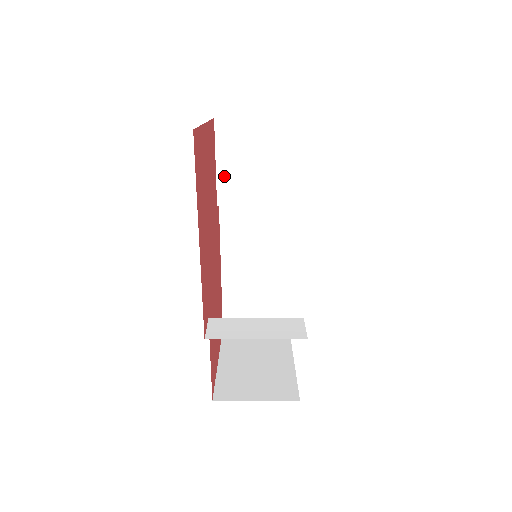
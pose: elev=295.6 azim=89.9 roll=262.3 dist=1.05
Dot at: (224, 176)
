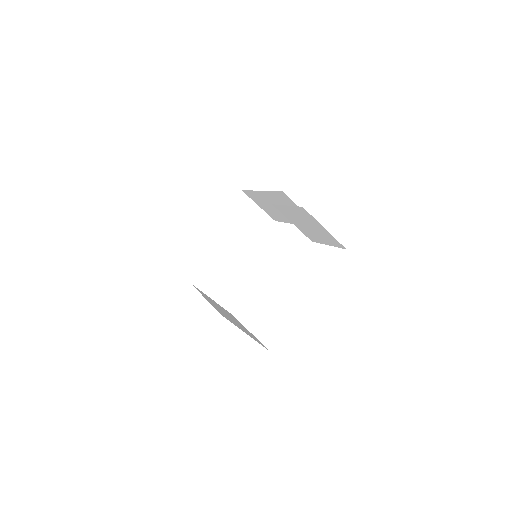
Dot at: (286, 209)
